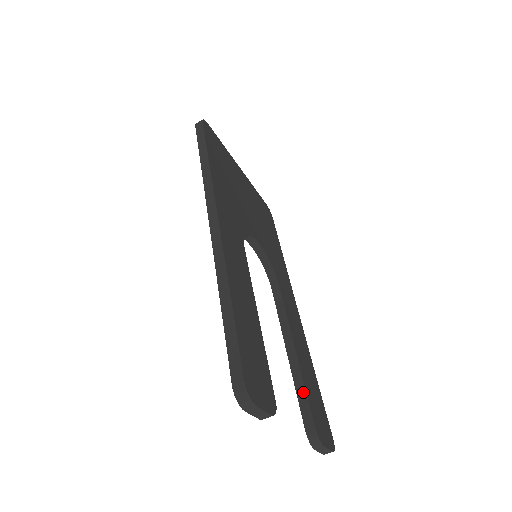
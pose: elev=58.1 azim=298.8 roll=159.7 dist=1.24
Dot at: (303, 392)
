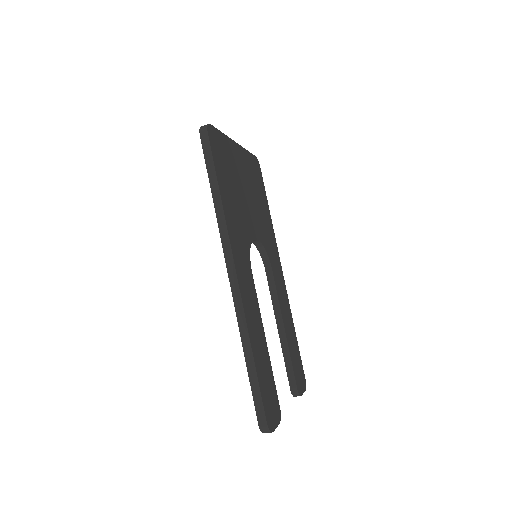
Dot at: (290, 362)
